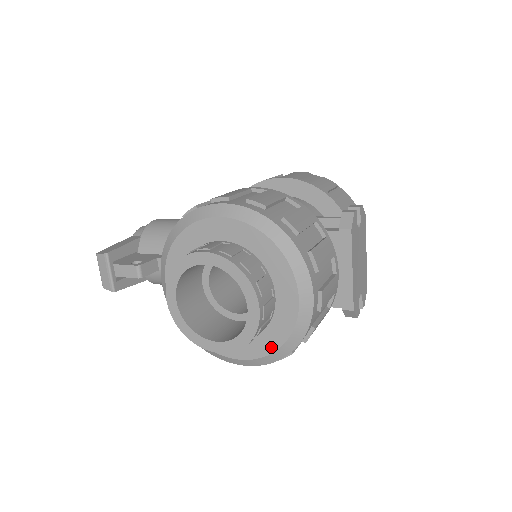
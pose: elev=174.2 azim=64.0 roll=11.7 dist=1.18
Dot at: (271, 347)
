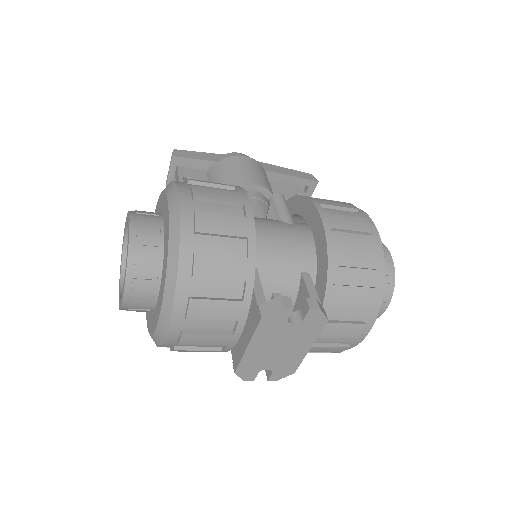
Dot at: (149, 327)
